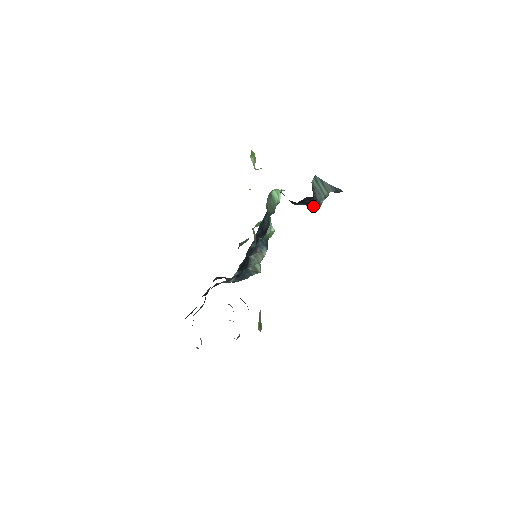
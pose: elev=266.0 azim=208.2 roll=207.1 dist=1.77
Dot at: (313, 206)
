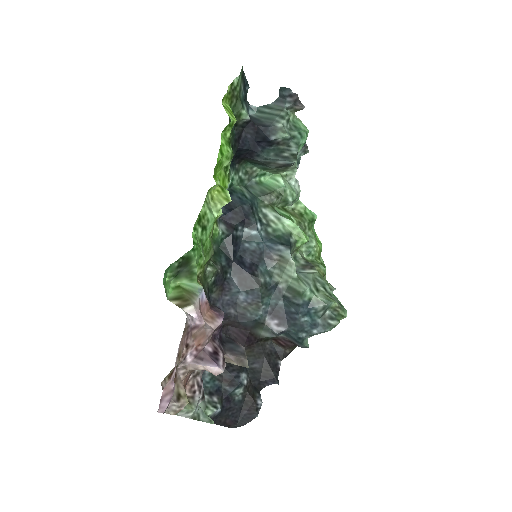
Dot at: (272, 138)
